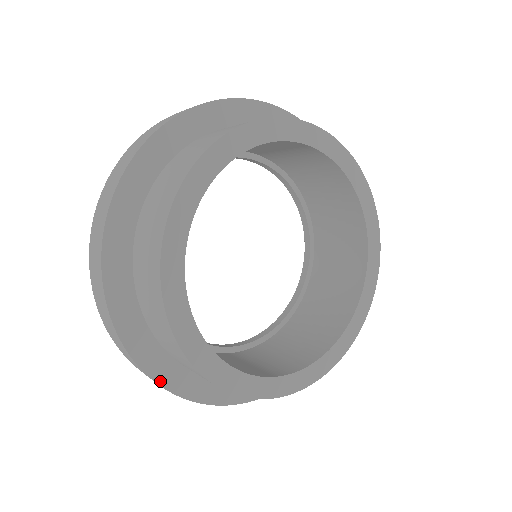
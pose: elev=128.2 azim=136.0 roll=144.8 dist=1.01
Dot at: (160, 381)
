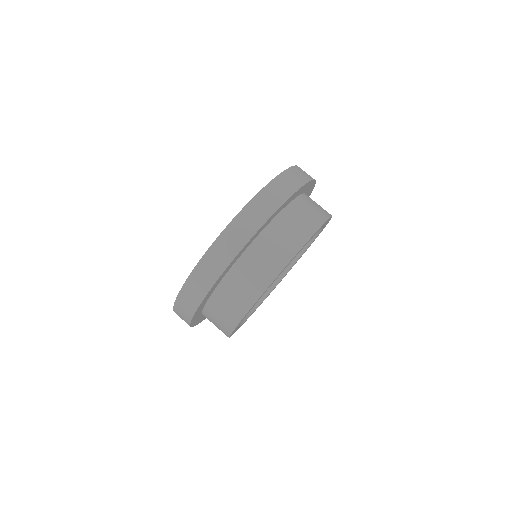
Dot at: occluded
